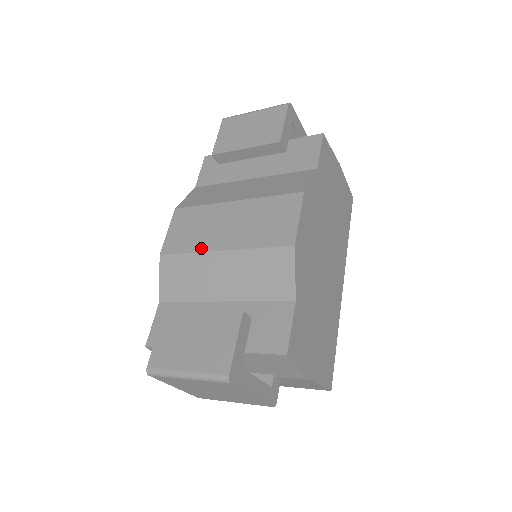
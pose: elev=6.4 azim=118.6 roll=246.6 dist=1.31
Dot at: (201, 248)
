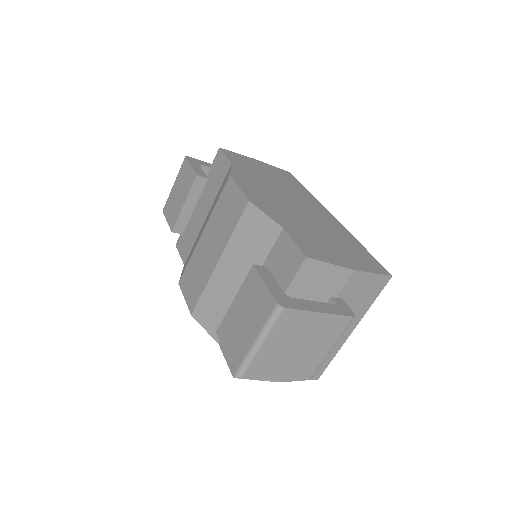
Dot at: (207, 277)
